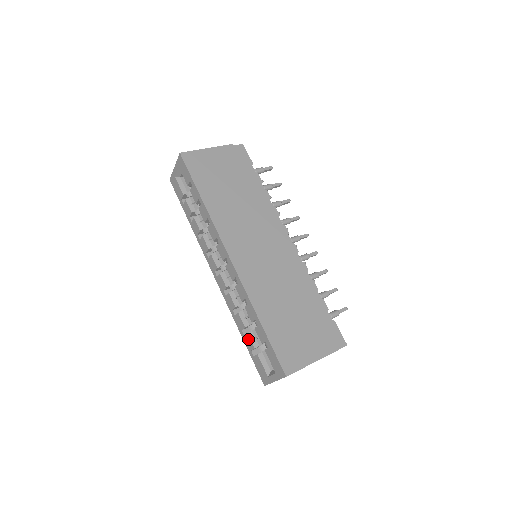
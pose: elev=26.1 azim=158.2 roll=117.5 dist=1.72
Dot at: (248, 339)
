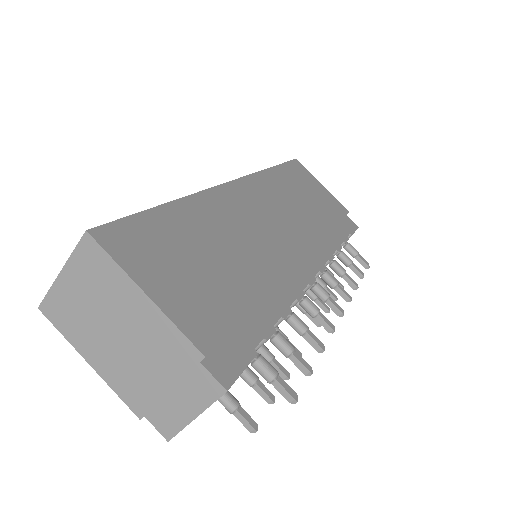
Dot at: occluded
